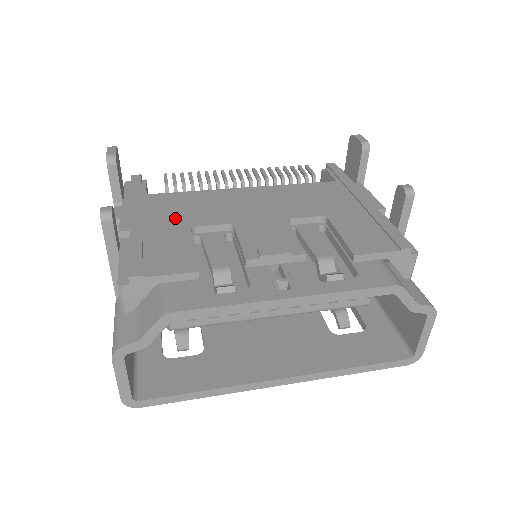
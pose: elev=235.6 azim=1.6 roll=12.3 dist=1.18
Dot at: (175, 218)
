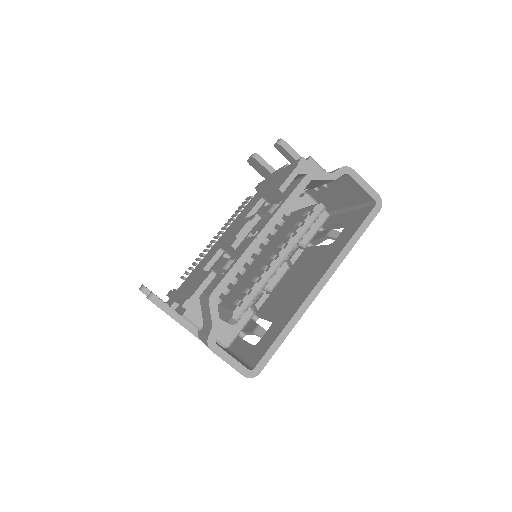
Dot at: (193, 277)
